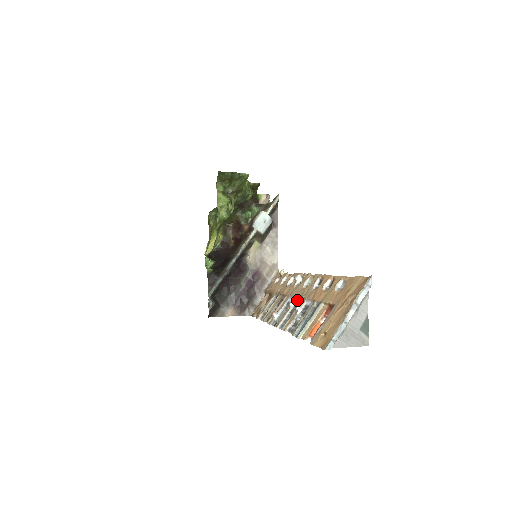
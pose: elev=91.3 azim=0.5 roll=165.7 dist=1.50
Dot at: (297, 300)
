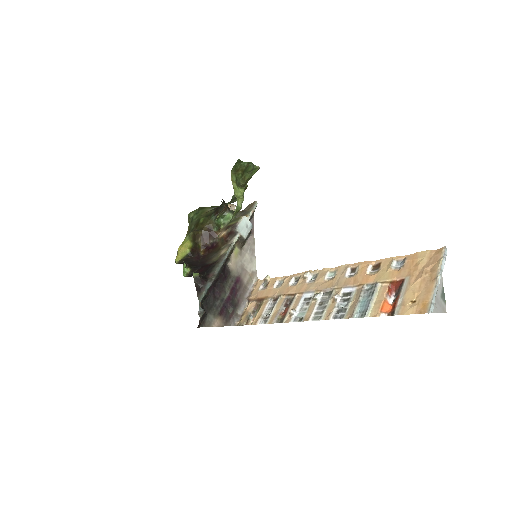
Dot at: (322, 293)
